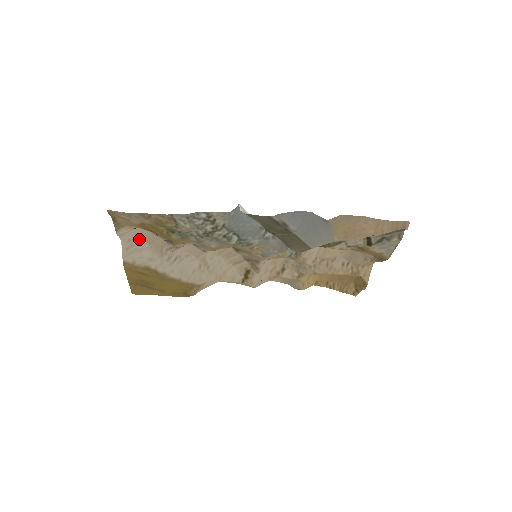
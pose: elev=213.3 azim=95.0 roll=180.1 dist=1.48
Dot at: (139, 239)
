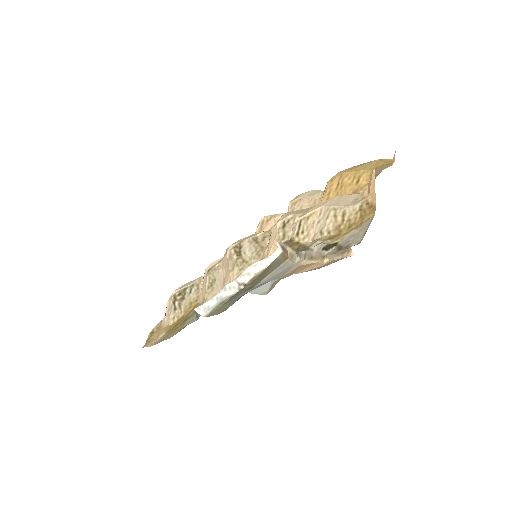
Dot at: occluded
